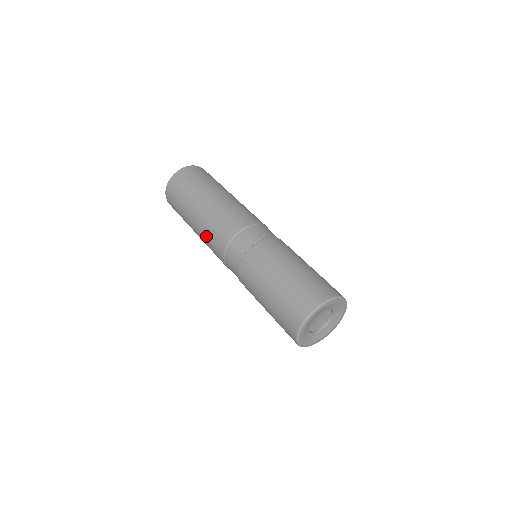
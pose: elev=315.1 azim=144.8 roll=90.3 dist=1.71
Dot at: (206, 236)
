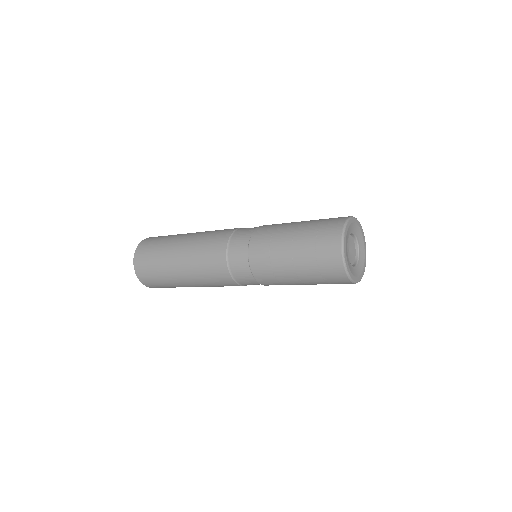
Dot at: (202, 274)
